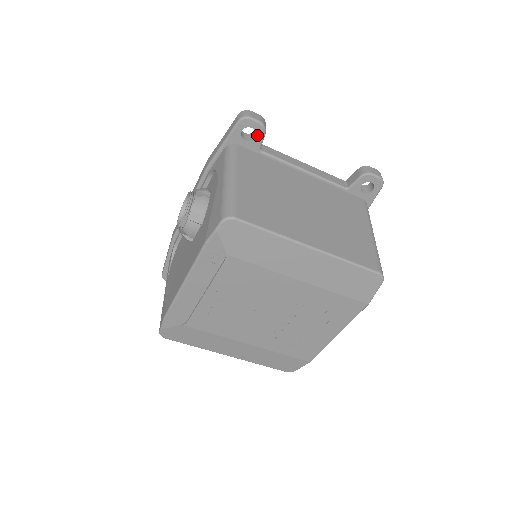
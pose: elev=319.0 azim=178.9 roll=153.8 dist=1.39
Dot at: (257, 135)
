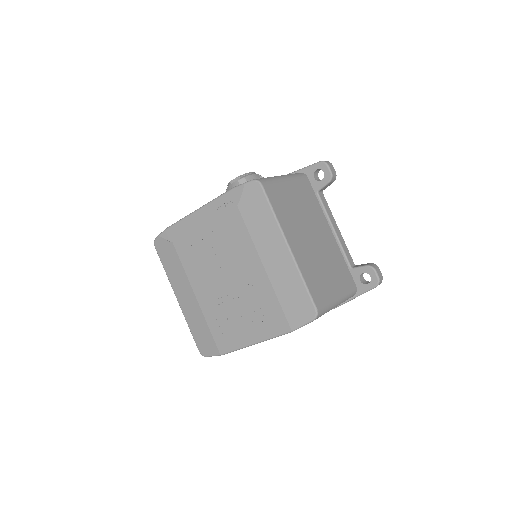
Dot at: (323, 180)
